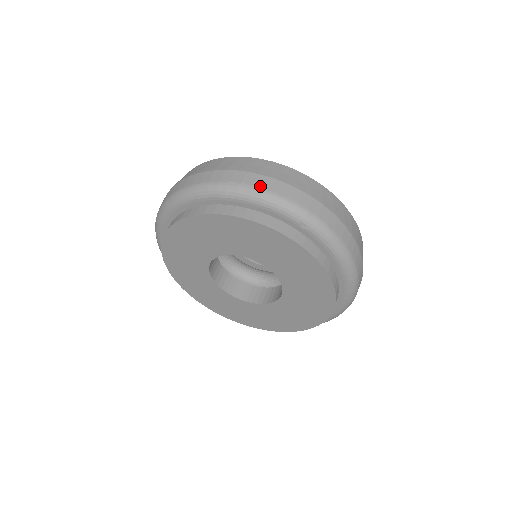
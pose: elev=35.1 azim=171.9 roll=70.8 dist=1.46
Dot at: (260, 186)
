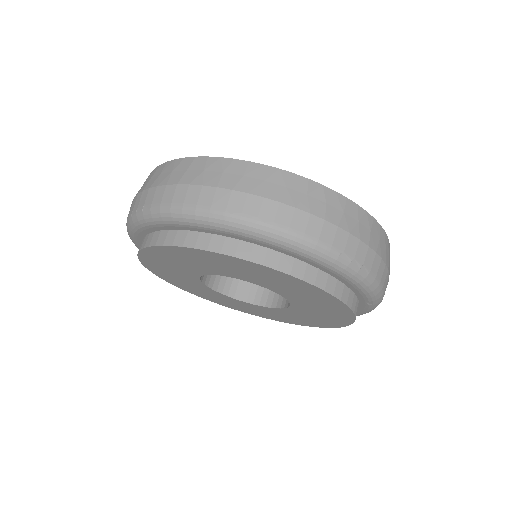
Dot at: (368, 267)
